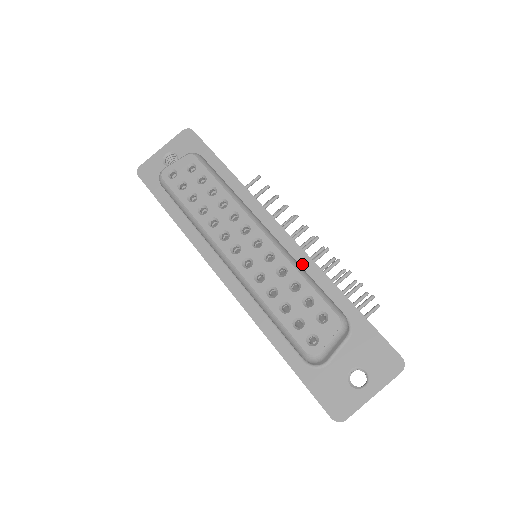
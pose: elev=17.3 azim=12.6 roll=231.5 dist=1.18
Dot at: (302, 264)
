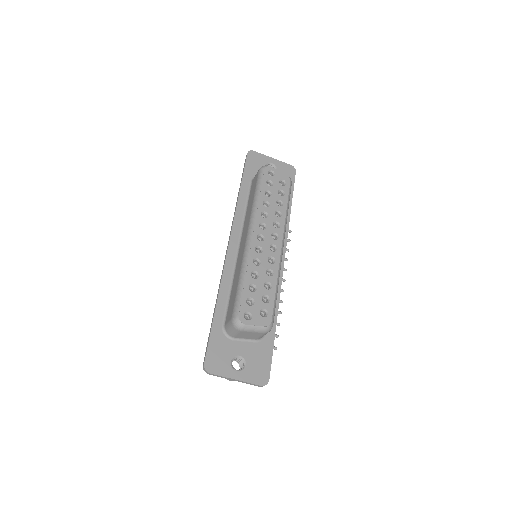
Dot at: occluded
